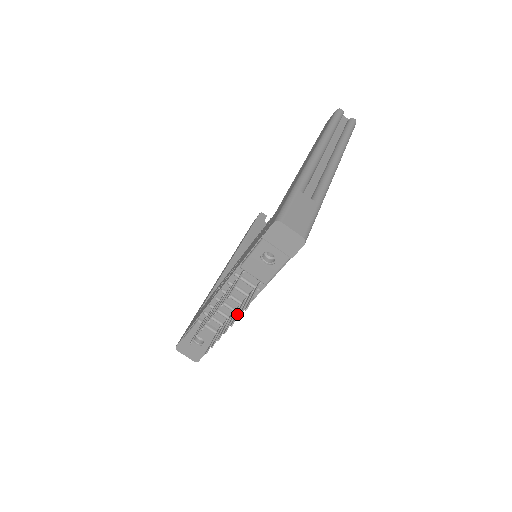
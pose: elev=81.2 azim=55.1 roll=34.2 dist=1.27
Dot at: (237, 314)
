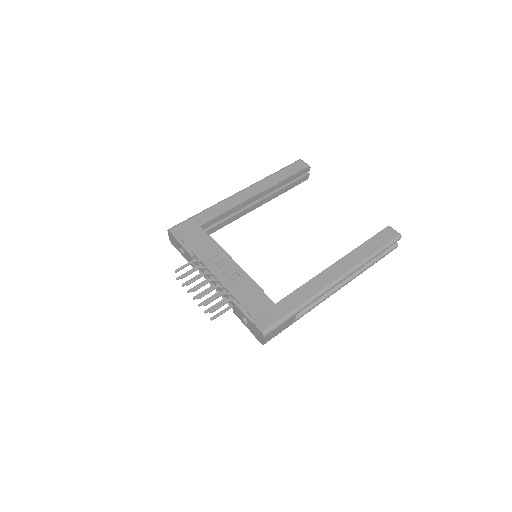
Dot at: occluded
